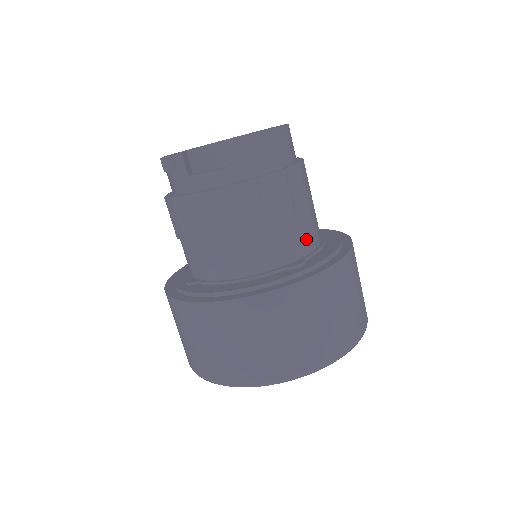
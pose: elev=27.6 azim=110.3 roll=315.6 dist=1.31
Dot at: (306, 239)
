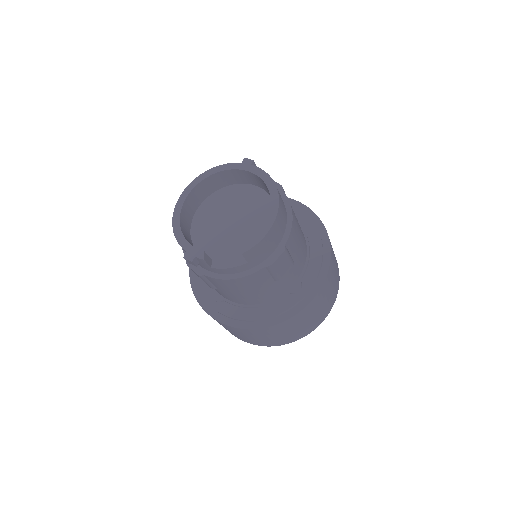
Dot at: (300, 265)
